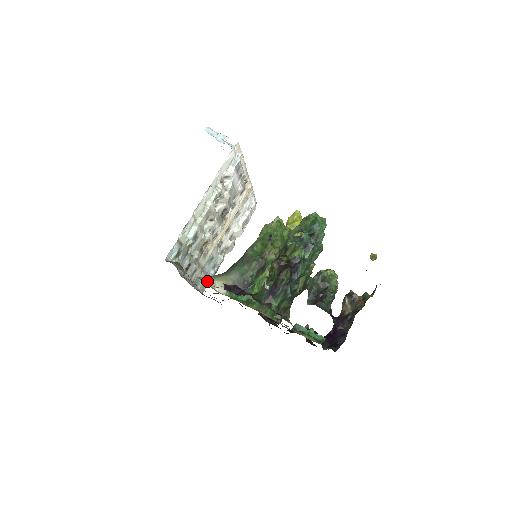
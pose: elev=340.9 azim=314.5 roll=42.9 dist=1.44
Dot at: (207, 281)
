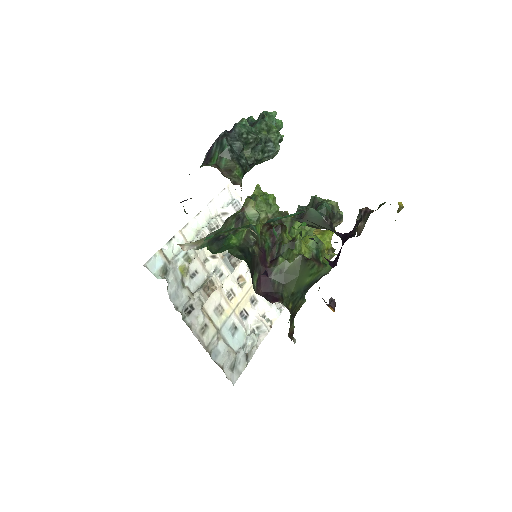
Dot at: occluded
